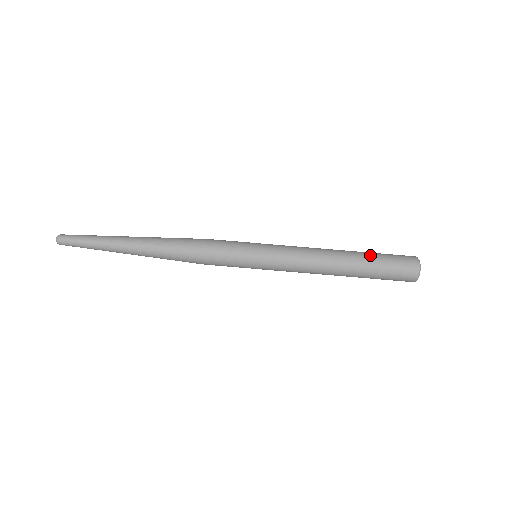
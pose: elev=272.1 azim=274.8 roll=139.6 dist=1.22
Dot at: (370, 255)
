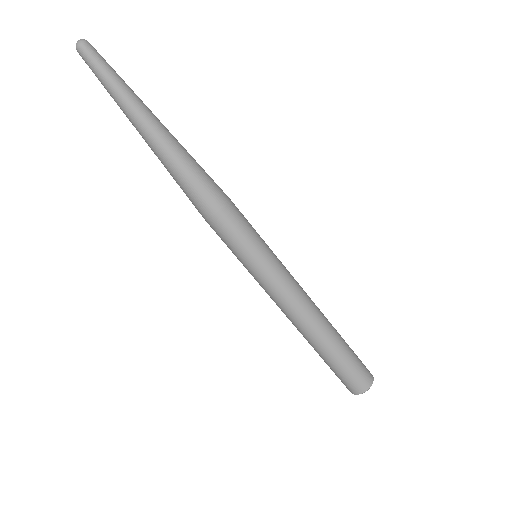
Dot at: (336, 356)
